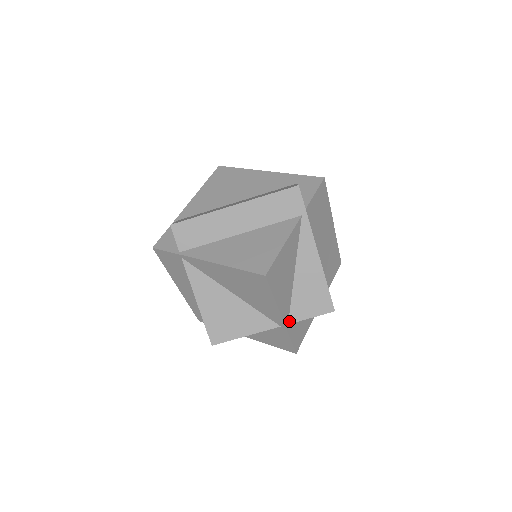
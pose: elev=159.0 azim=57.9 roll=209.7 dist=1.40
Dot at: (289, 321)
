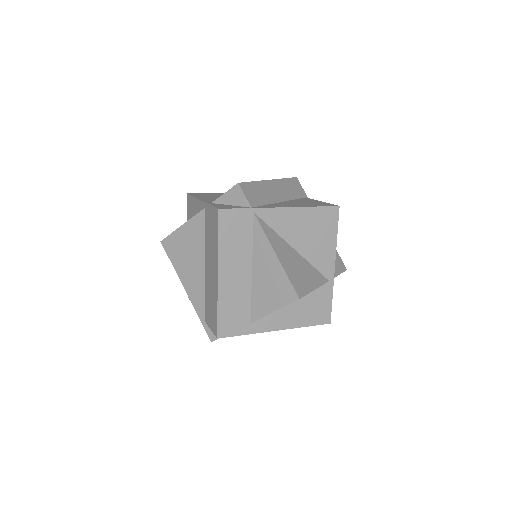
Dot at: occluded
